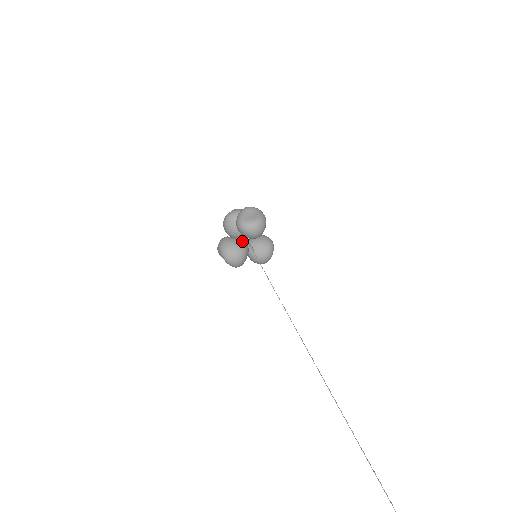
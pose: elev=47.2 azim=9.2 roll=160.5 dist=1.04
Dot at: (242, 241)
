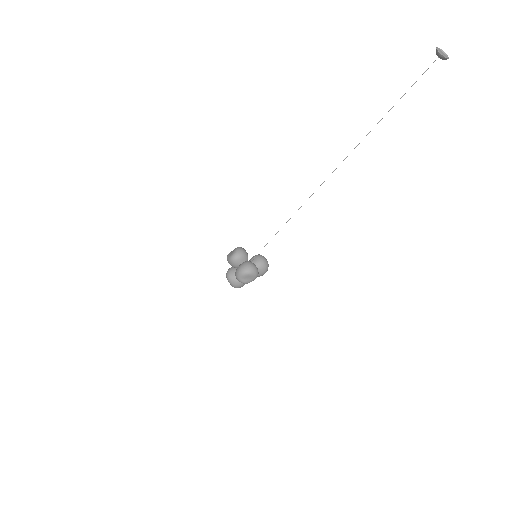
Dot at: (243, 262)
